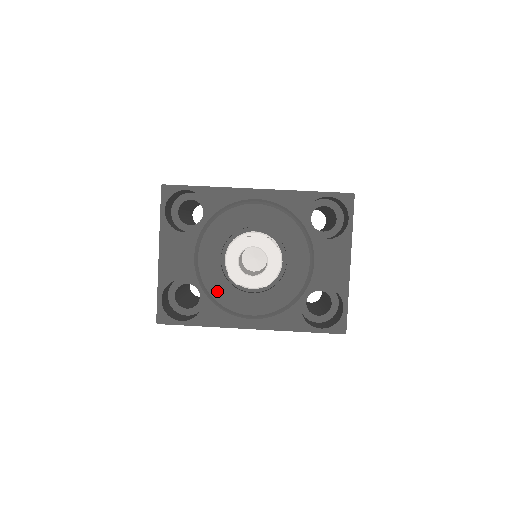
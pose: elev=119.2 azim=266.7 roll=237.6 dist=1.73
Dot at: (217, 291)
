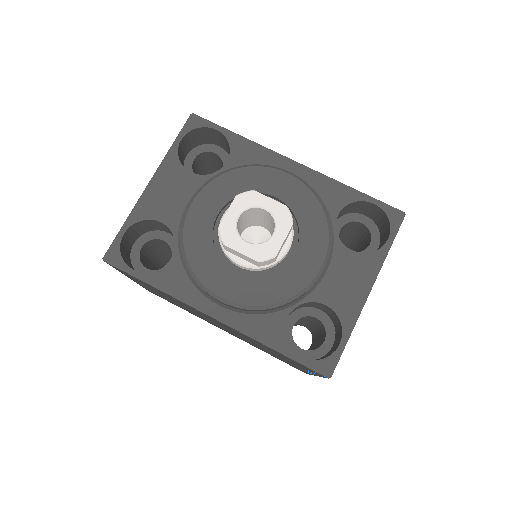
Dot at: (195, 250)
